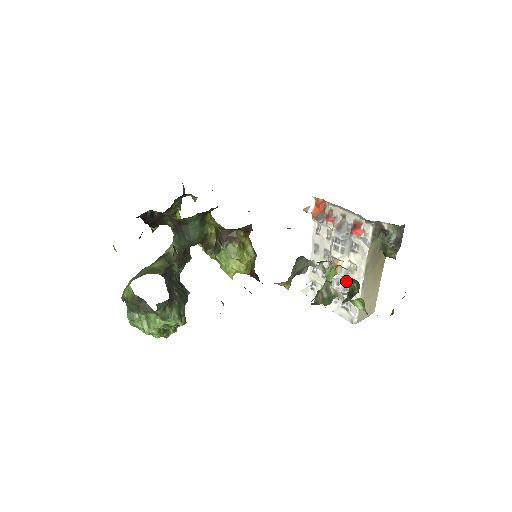
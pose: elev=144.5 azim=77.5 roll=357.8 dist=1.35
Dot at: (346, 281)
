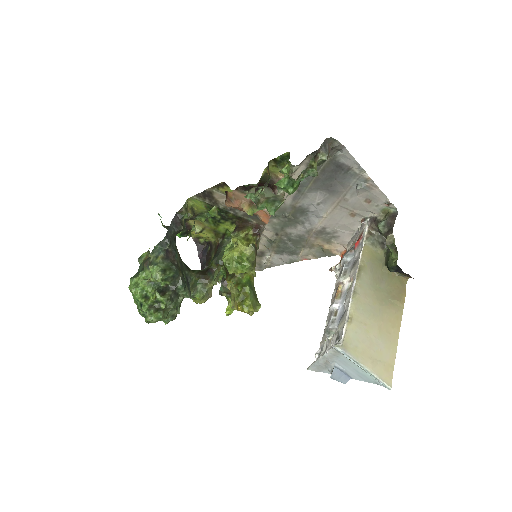
Dot at: (344, 307)
